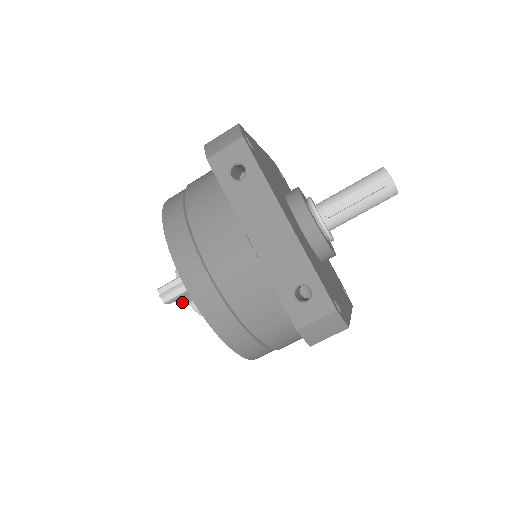
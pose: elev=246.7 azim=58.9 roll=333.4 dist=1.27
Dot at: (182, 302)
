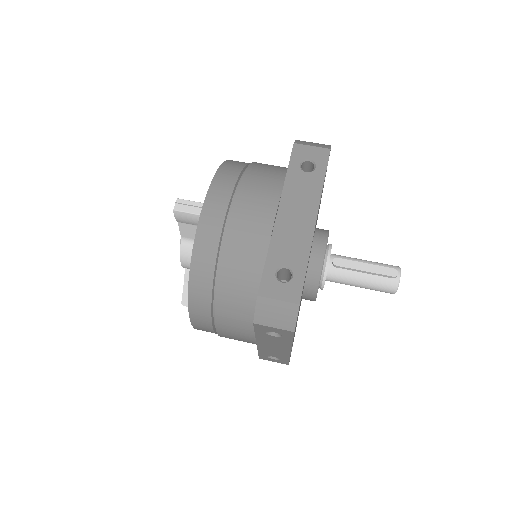
Dot at: (180, 231)
